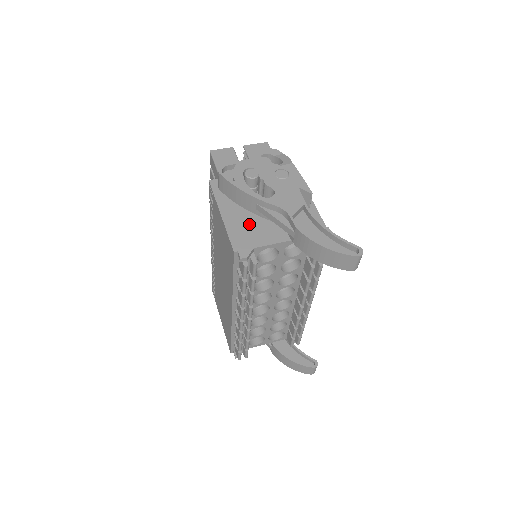
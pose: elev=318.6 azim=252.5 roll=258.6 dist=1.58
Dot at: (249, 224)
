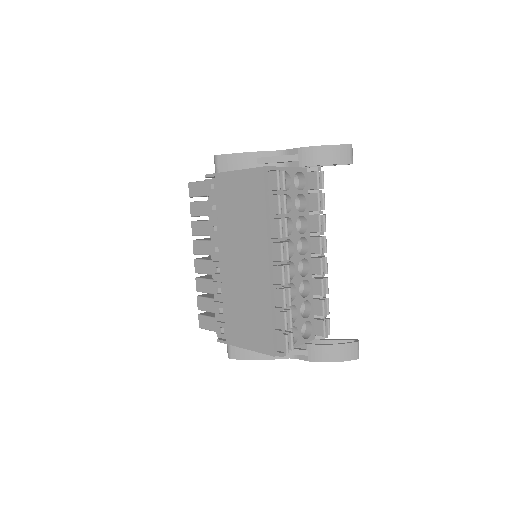
Dot at: occluded
